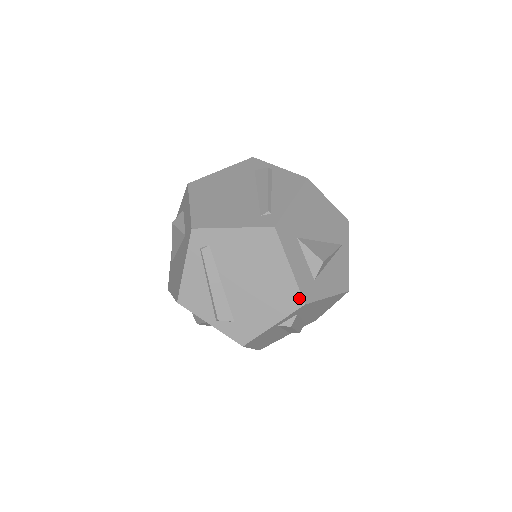
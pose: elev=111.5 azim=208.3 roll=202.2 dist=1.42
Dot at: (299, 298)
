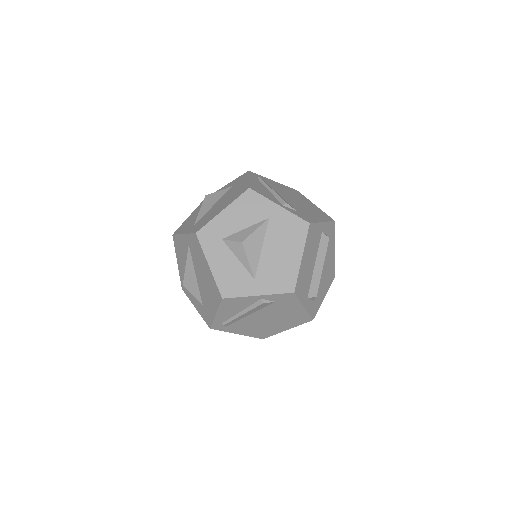
Dot at: (329, 217)
